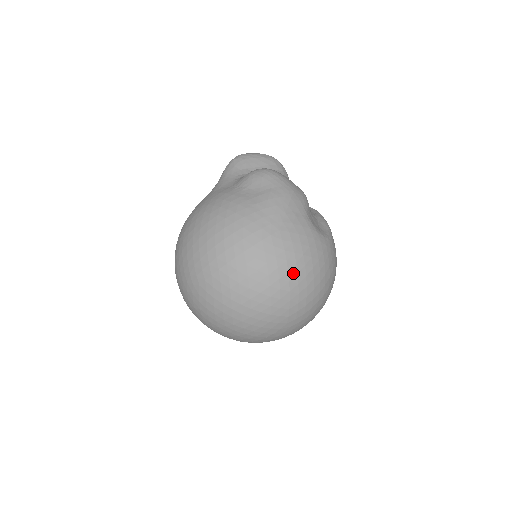
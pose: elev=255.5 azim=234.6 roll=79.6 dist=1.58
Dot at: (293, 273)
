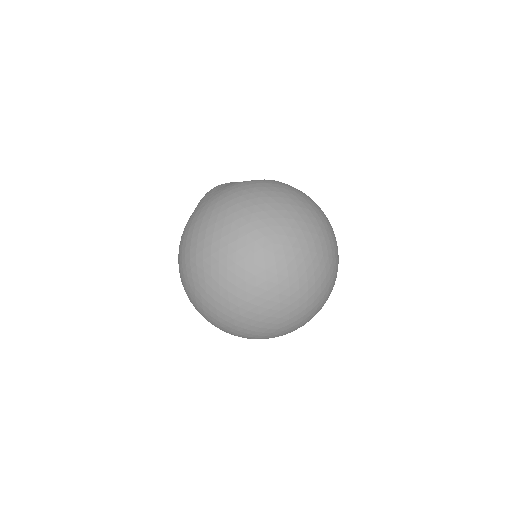
Dot at: (234, 206)
